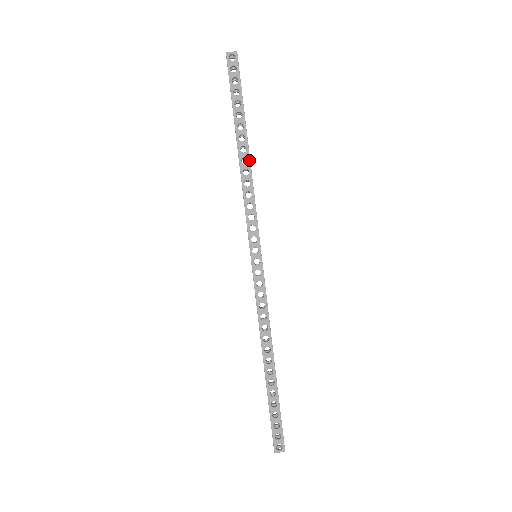
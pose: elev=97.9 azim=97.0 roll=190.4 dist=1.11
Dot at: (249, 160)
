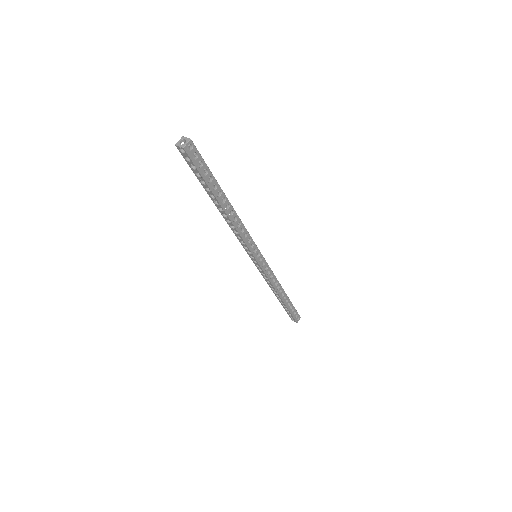
Dot at: (234, 210)
